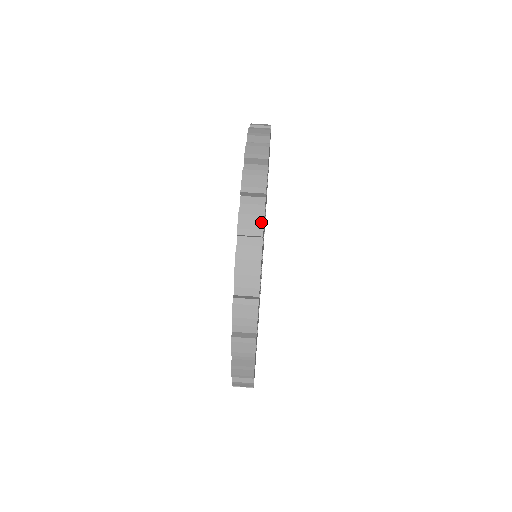
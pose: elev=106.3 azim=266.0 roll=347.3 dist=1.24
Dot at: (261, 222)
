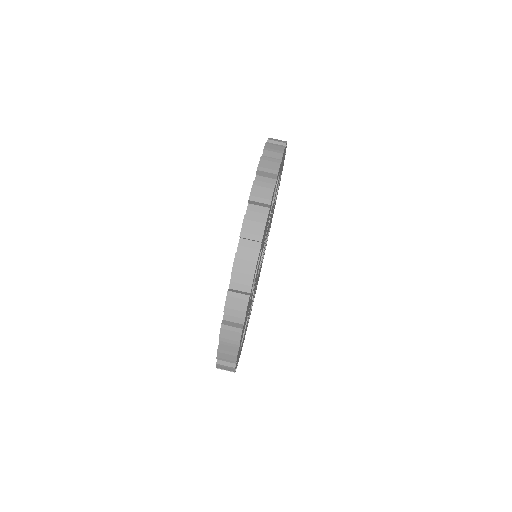
Dot at: (239, 337)
